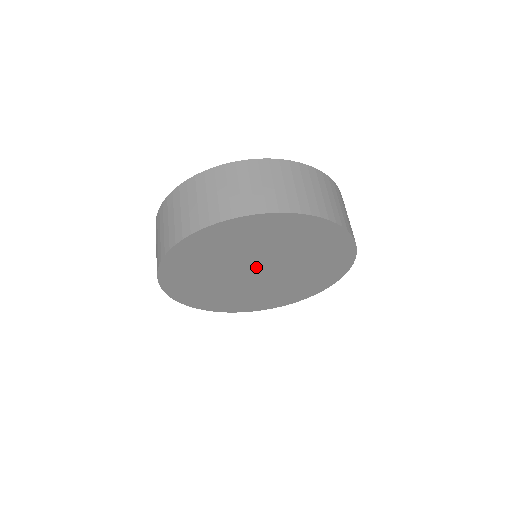
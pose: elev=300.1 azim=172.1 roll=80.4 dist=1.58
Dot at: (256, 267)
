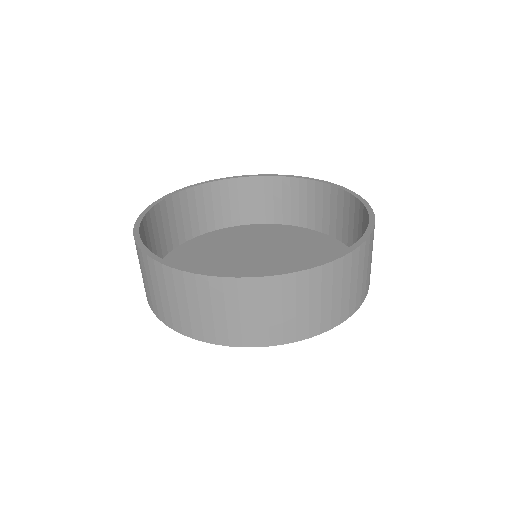
Dot at: occluded
